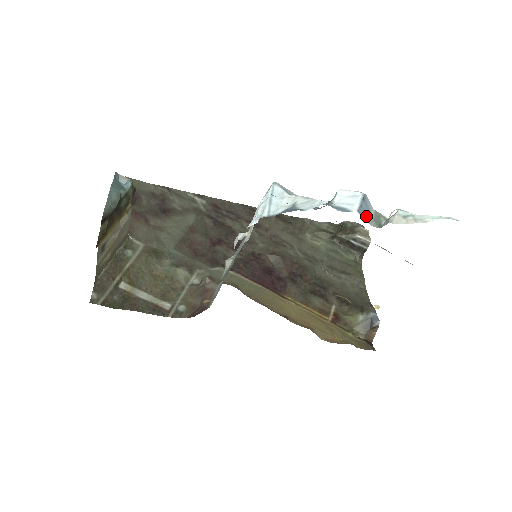
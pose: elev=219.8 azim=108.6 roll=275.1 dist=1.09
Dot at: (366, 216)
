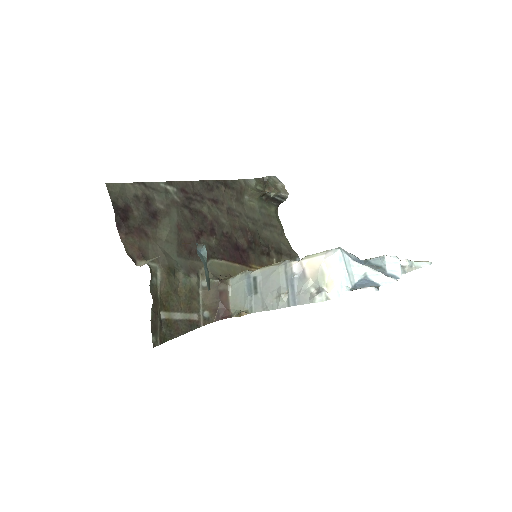
Dot at: occluded
